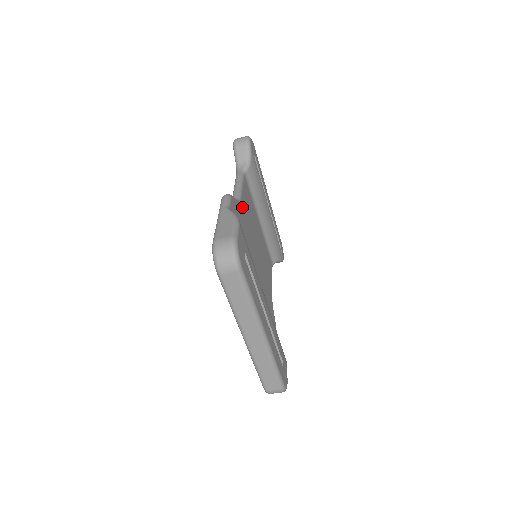
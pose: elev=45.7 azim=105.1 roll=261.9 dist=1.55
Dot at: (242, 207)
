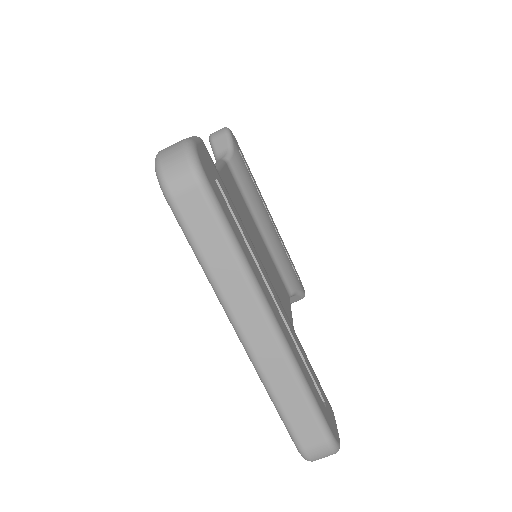
Dot at: (222, 179)
